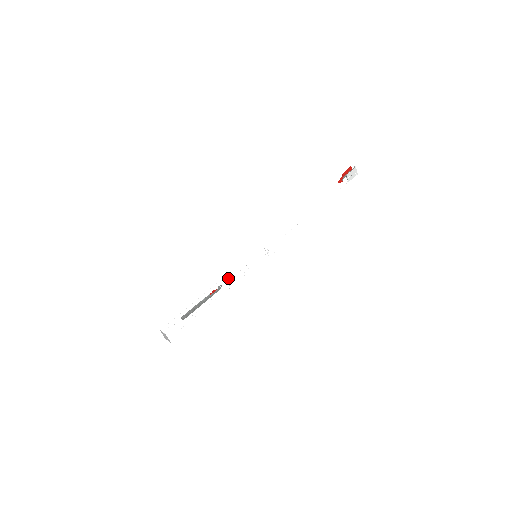
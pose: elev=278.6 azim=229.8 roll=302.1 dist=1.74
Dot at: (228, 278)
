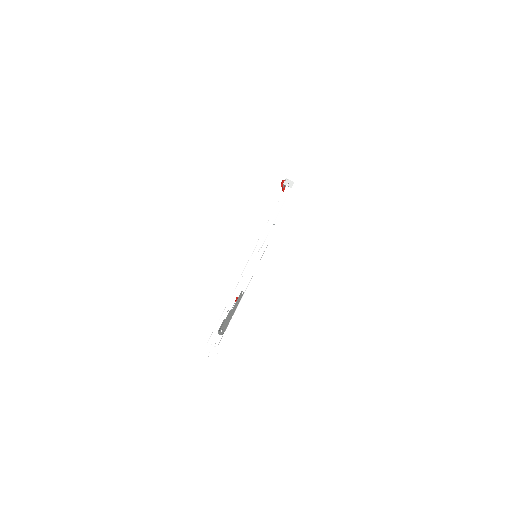
Dot at: (245, 285)
